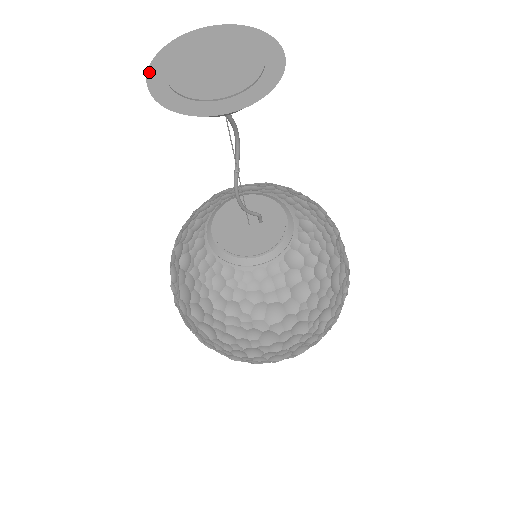
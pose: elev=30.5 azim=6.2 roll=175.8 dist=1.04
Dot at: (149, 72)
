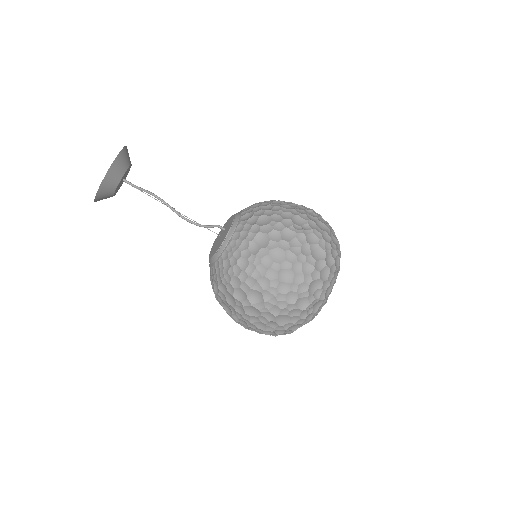
Dot at: (95, 201)
